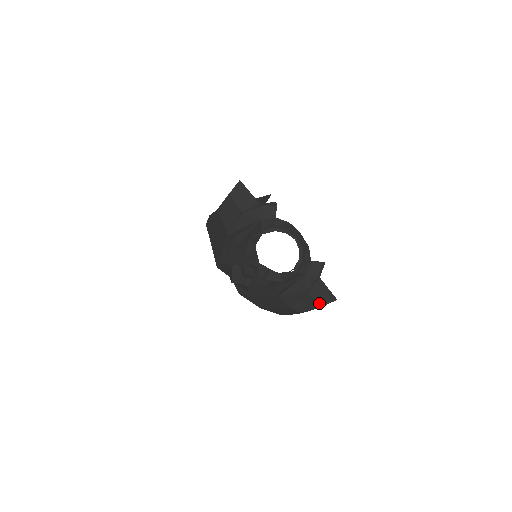
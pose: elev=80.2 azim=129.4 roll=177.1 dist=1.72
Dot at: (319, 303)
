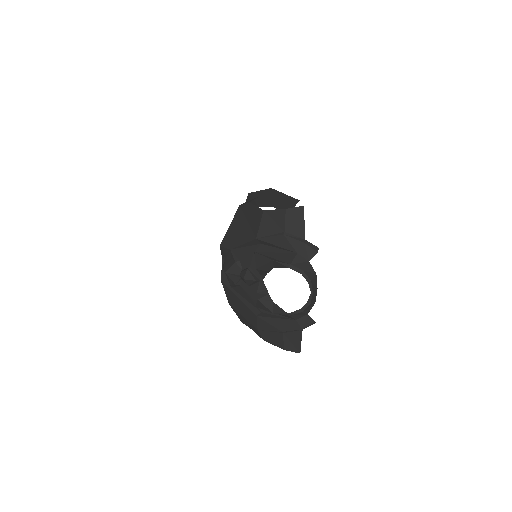
Dot at: (284, 346)
